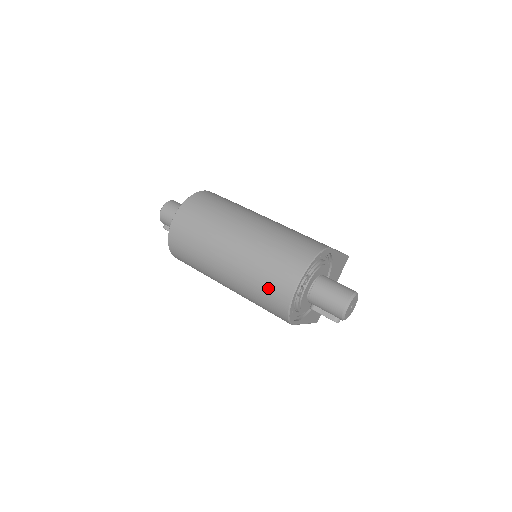
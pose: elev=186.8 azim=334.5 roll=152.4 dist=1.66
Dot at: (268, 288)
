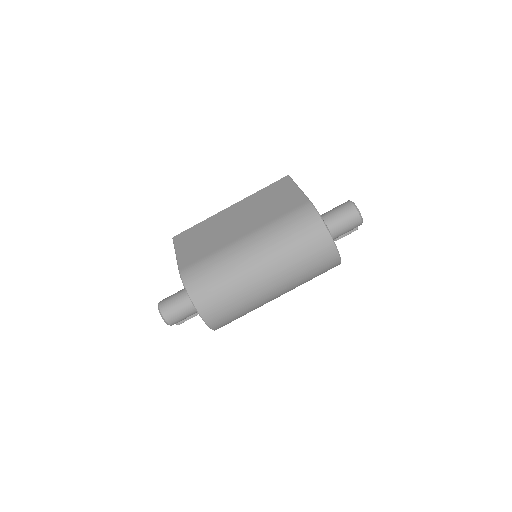
Dot at: (319, 271)
